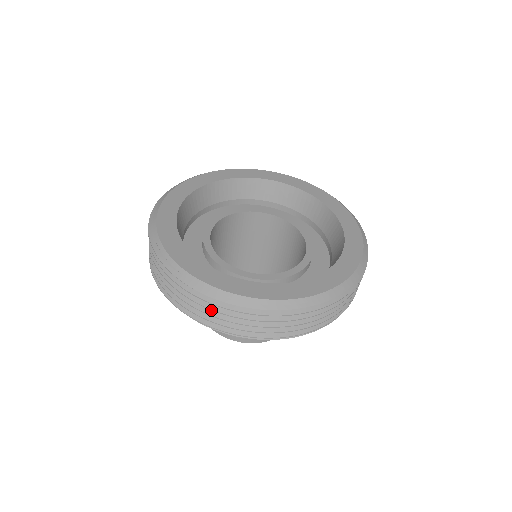
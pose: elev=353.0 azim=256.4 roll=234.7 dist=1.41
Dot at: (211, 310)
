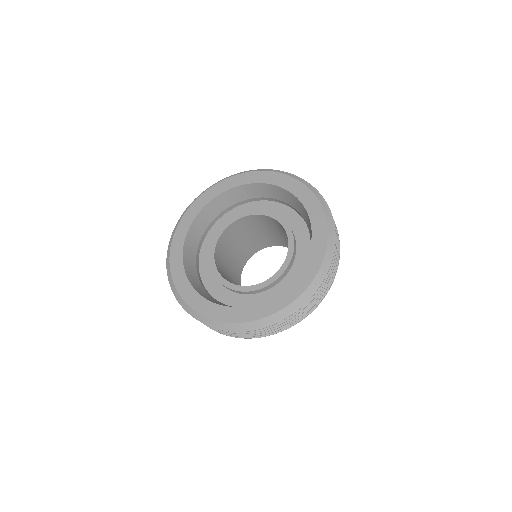
Dot at: occluded
